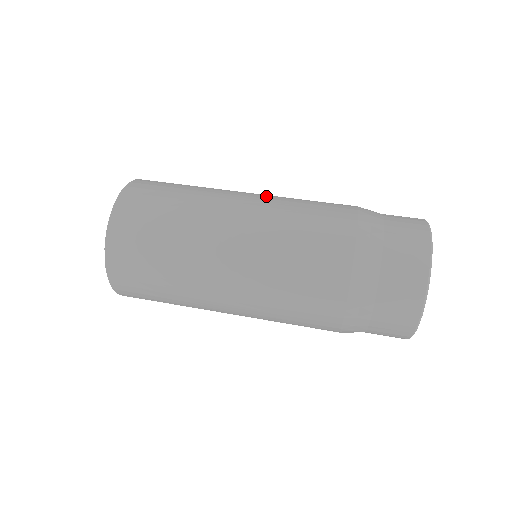
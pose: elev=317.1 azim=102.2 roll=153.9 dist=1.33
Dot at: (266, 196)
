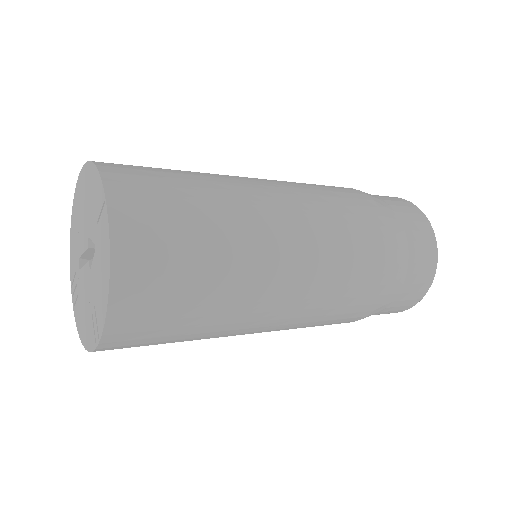
Dot at: occluded
